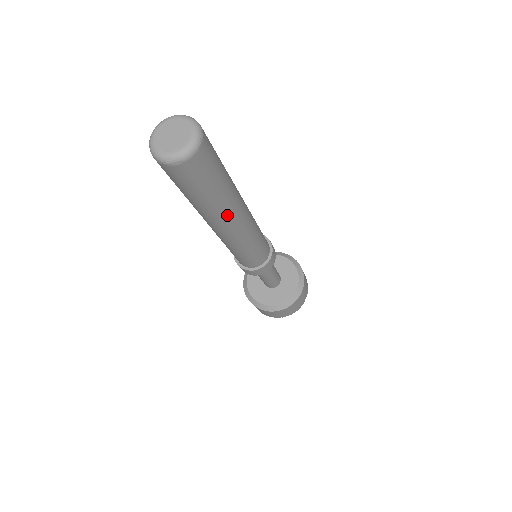
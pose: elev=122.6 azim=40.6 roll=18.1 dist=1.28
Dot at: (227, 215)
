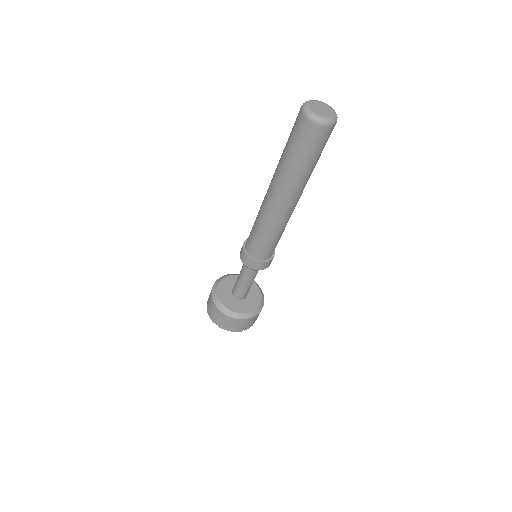
Dot at: (293, 190)
